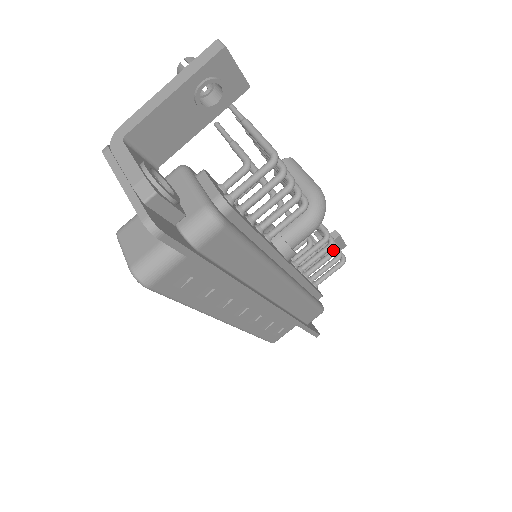
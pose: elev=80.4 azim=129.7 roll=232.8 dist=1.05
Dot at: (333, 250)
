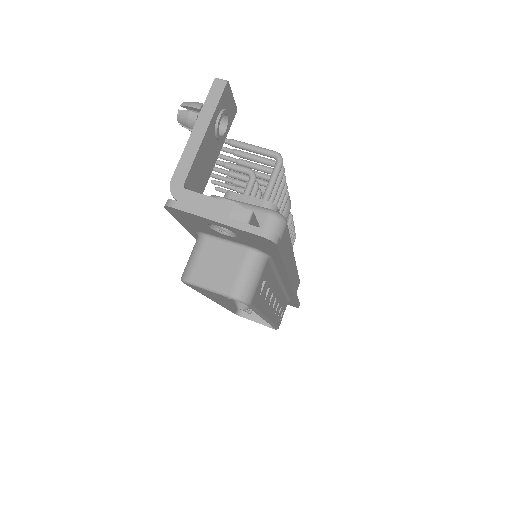
Dot at: occluded
